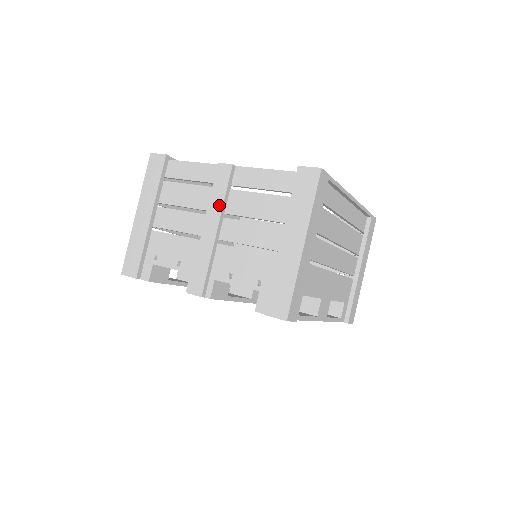
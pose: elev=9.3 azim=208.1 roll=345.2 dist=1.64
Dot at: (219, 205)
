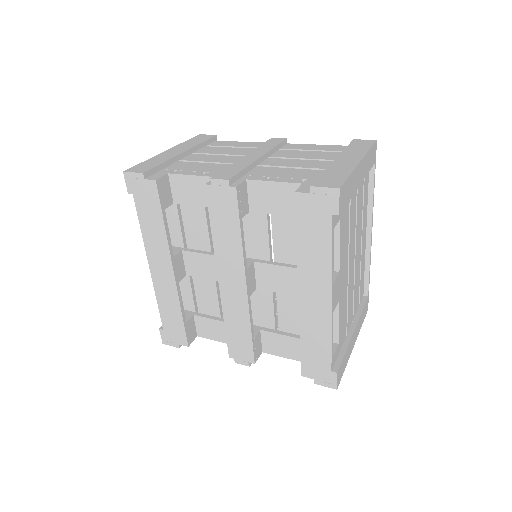
Dot at: (267, 149)
